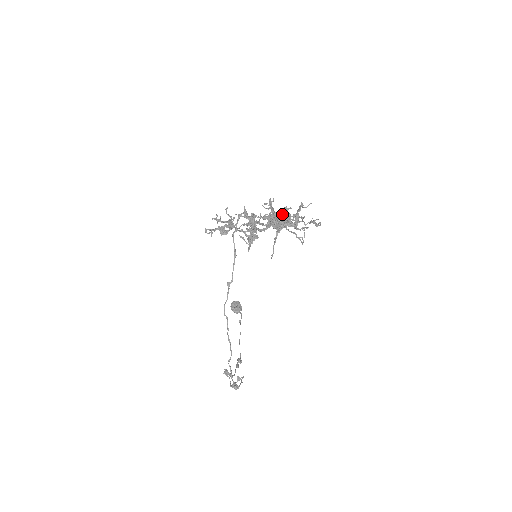
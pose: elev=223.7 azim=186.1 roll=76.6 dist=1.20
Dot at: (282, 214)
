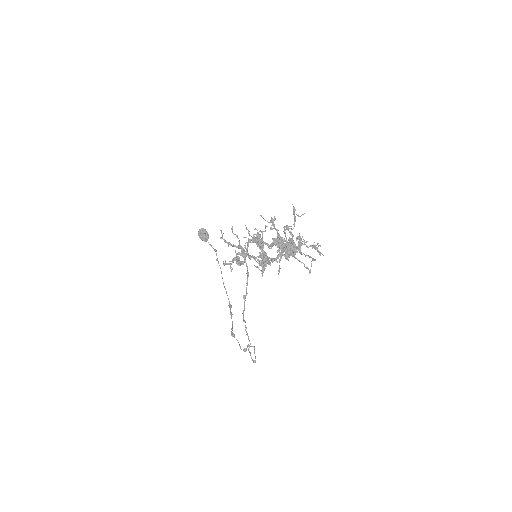
Dot at: (289, 243)
